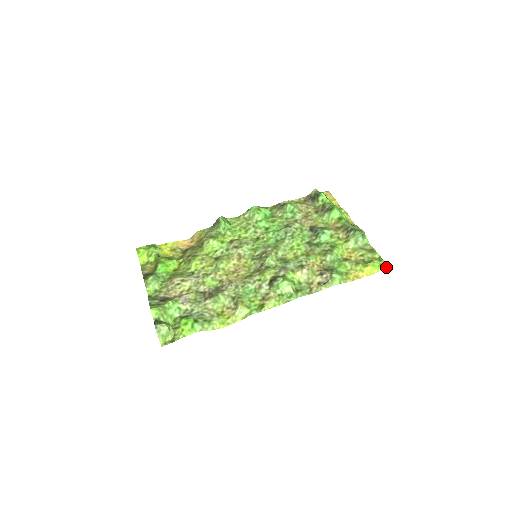
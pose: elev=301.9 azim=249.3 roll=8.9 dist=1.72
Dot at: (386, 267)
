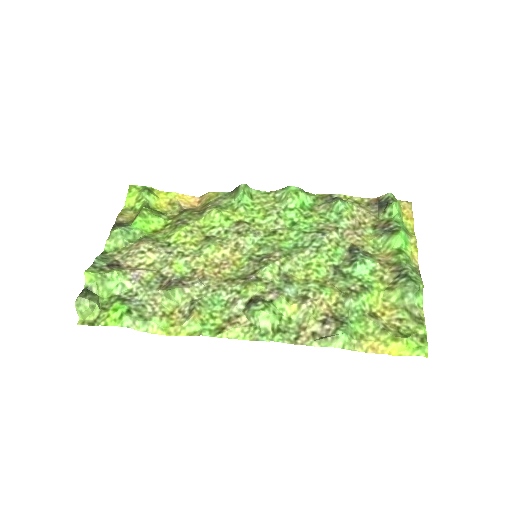
Dot at: (426, 355)
